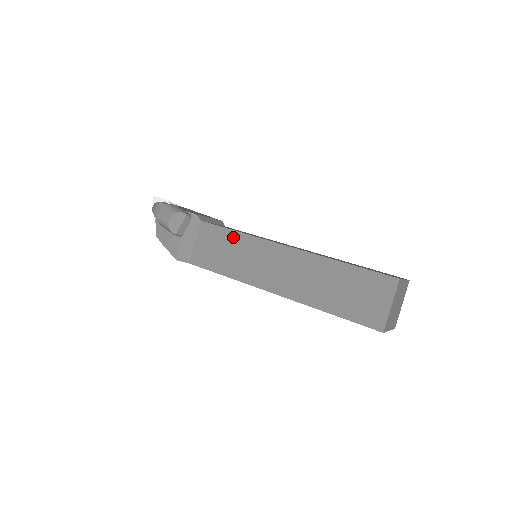
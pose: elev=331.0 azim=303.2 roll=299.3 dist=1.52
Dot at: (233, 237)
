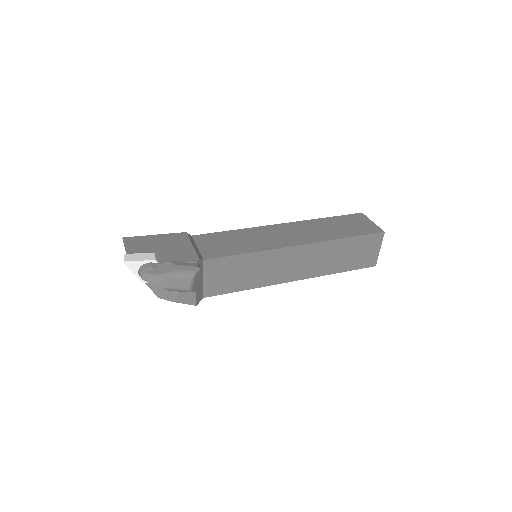
Dot at: (246, 259)
